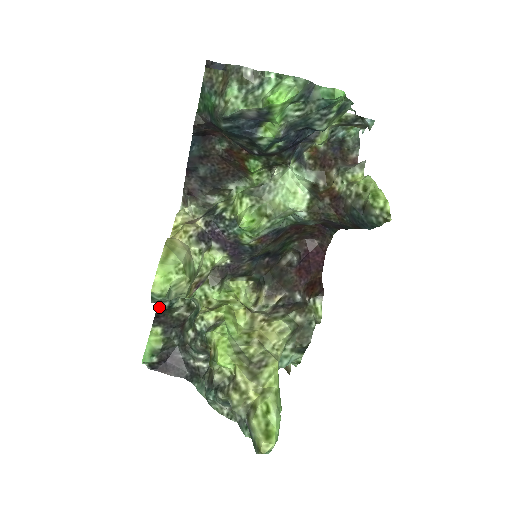
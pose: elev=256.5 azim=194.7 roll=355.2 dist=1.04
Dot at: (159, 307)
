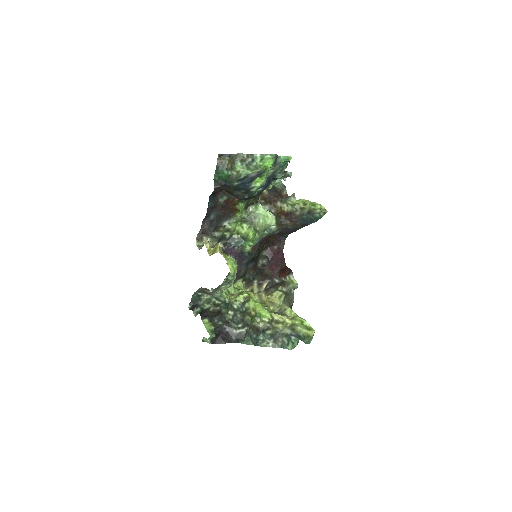
Dot at: (194, 313)
